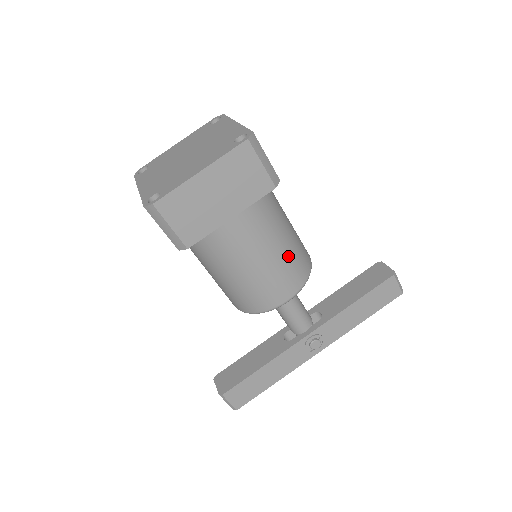
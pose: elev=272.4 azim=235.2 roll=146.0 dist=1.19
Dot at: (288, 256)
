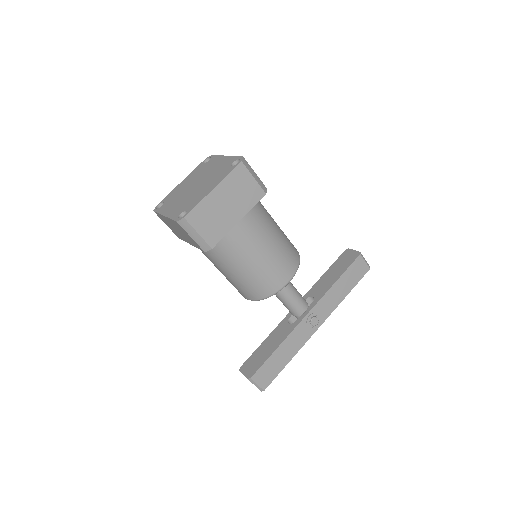
Dot at: (282, 246)
